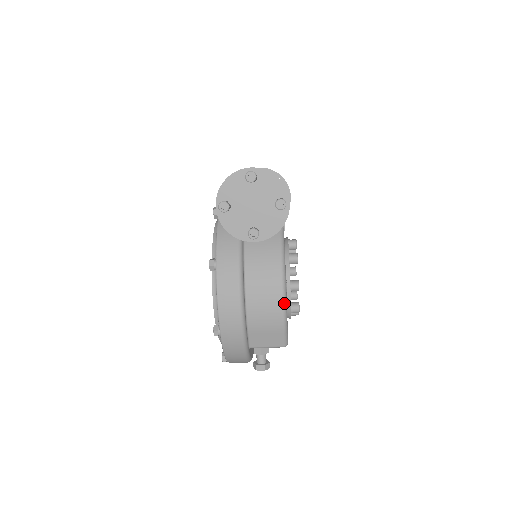
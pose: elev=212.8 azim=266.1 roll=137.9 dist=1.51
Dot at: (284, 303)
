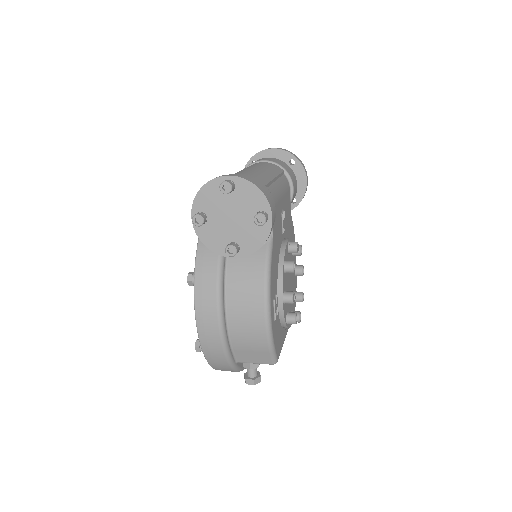
Dot at: (268, 324)
